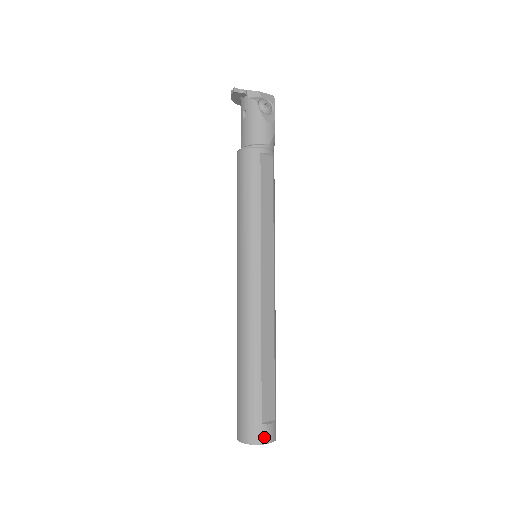
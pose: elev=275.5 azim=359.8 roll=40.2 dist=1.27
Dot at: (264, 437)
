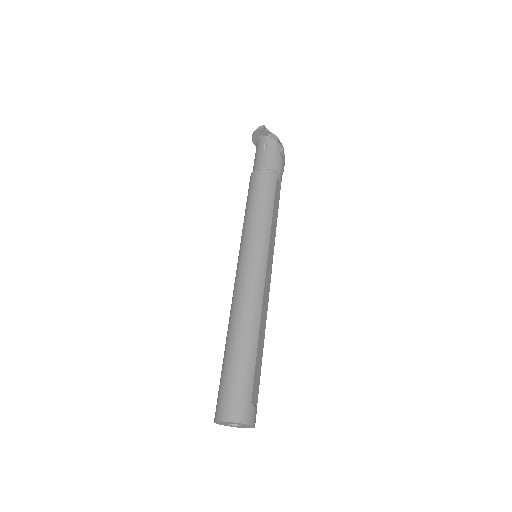
Dot at: (251, 418)
